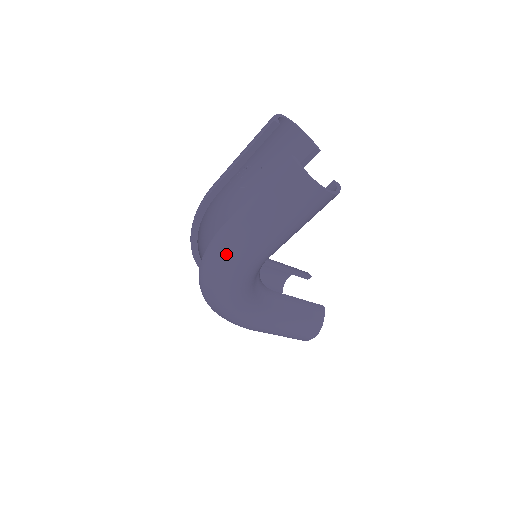
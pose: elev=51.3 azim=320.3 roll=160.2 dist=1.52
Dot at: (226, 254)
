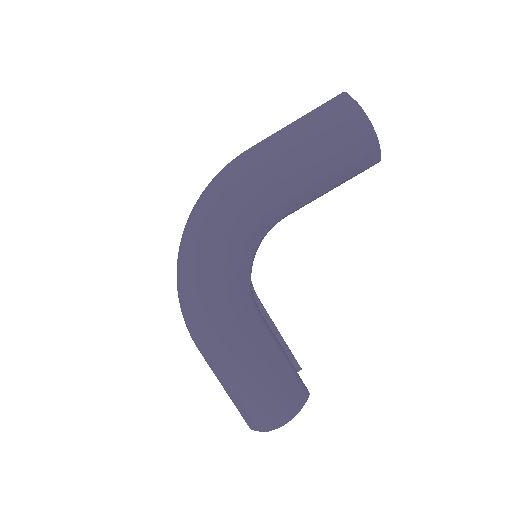
Dot at: (237, 172)
